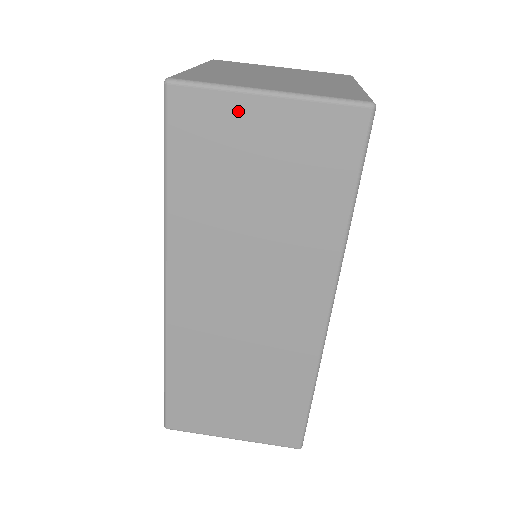
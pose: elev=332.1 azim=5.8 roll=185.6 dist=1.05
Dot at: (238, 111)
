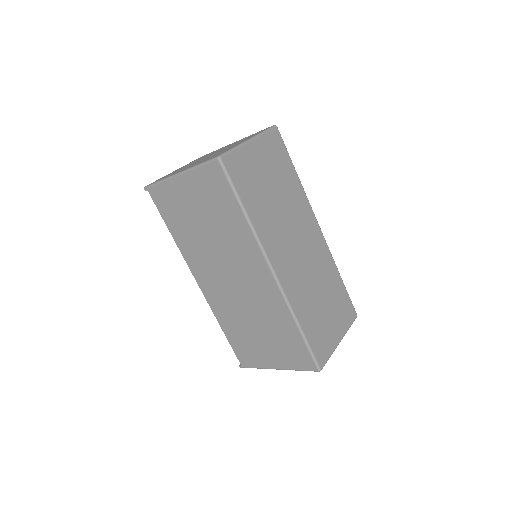
Dot at: (247, 154)
